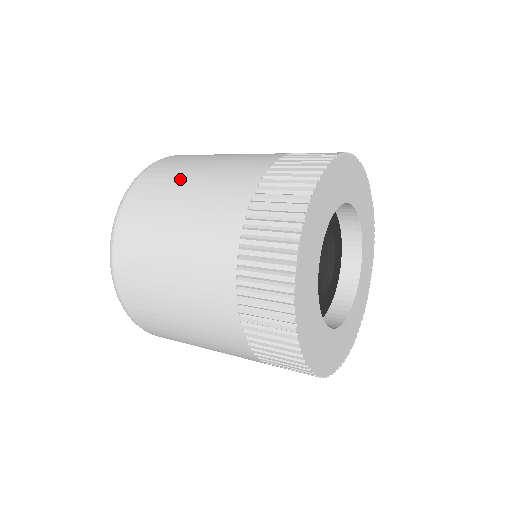
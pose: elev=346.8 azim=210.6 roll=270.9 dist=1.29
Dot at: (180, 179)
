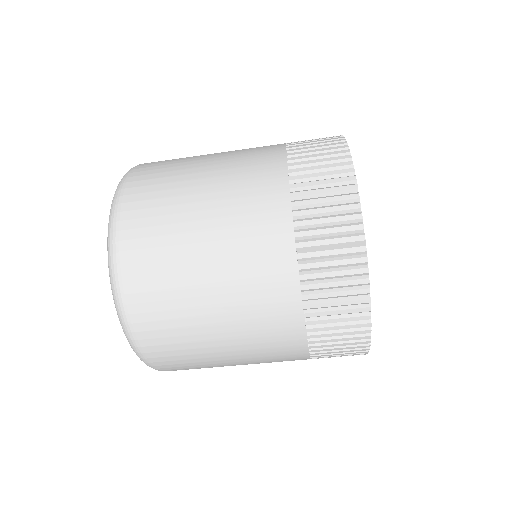
Dot at: (194, 156)
